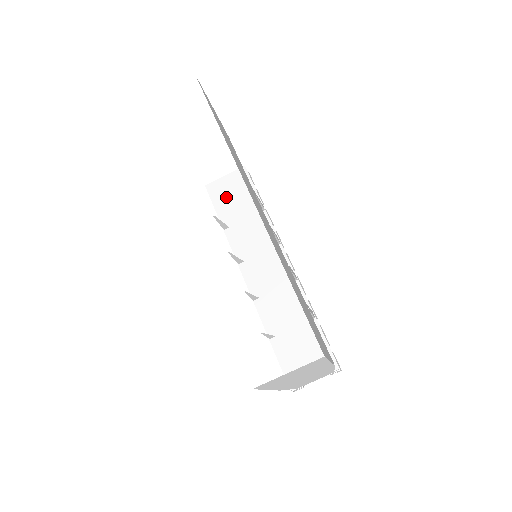
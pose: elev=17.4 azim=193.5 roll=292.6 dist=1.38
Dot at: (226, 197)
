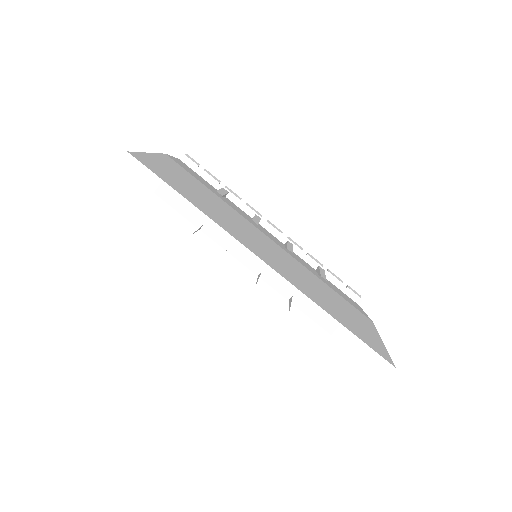
Dot at: occluded
